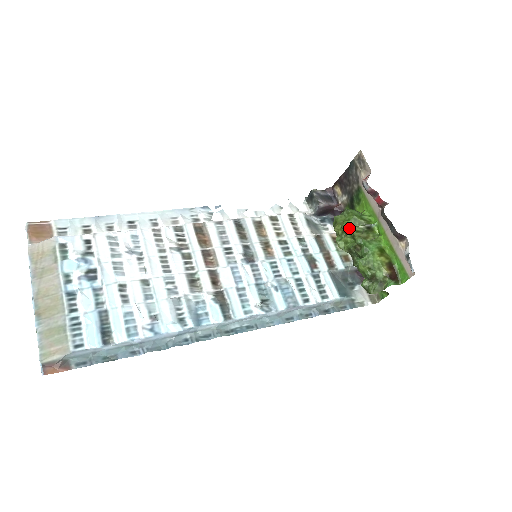
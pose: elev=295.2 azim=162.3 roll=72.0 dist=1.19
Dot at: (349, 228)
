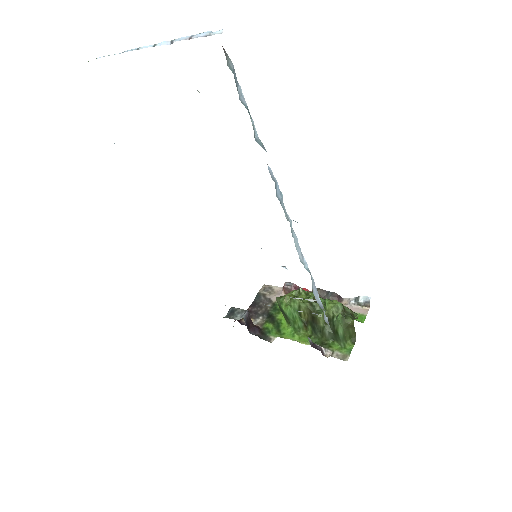
Dot at: (301, 289)
